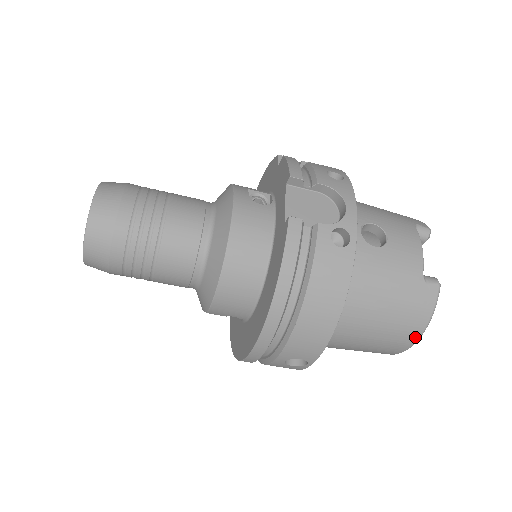
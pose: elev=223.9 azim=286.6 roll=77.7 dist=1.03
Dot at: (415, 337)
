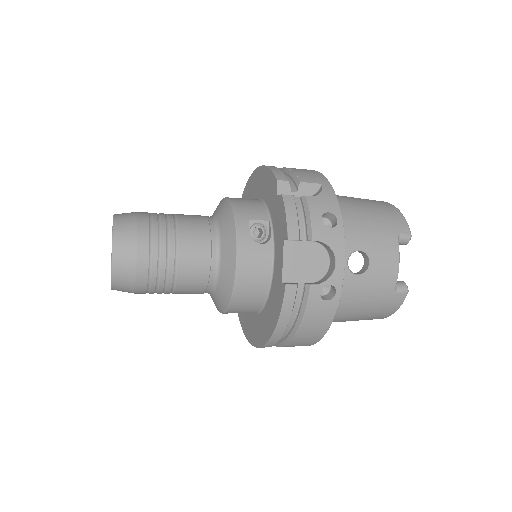
Dot at: (382, 318)
